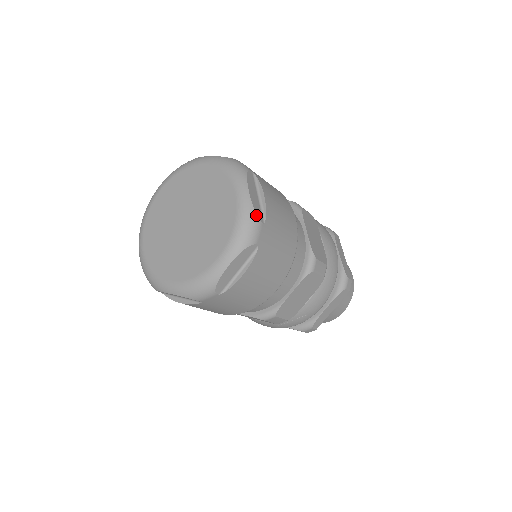
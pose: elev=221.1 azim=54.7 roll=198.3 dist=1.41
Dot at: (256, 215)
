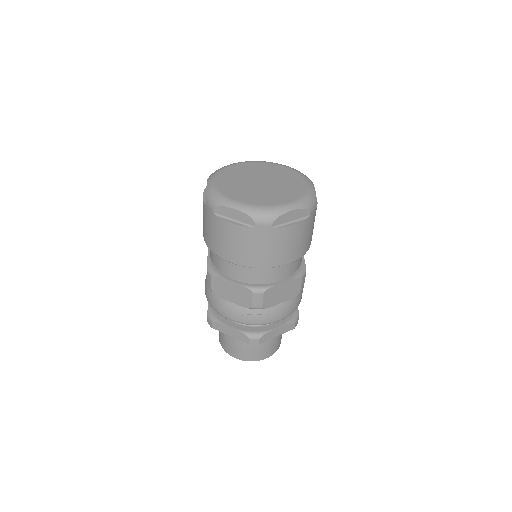
Dot at: (316, 199)
